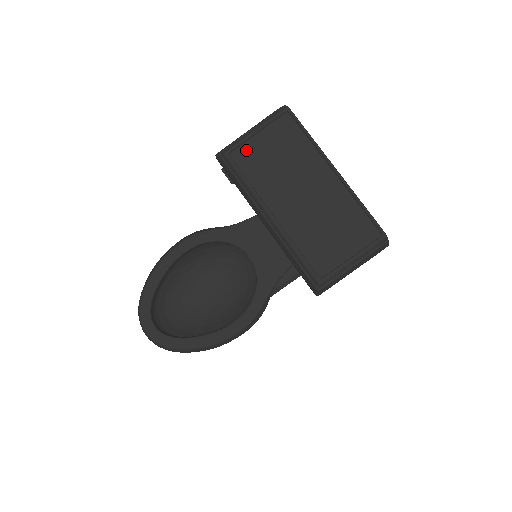
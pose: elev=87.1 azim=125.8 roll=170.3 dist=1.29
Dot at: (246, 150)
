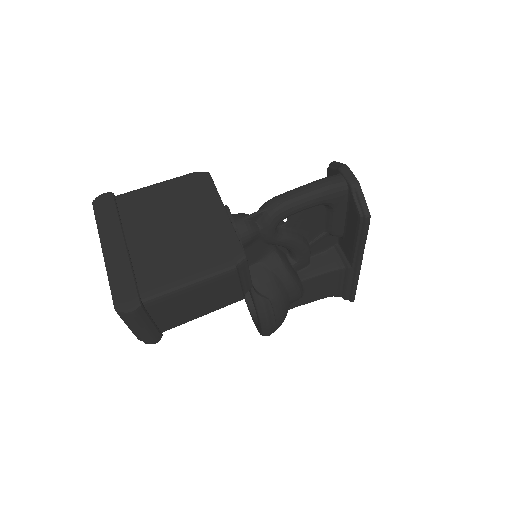
Dot at: occluded
